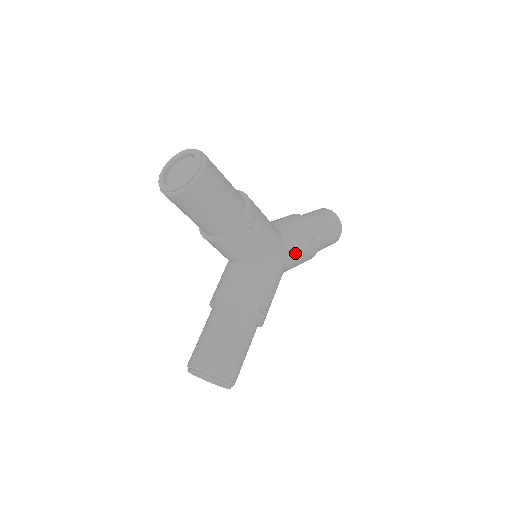
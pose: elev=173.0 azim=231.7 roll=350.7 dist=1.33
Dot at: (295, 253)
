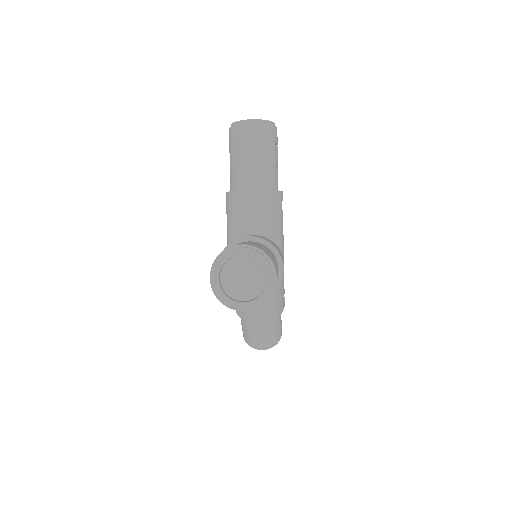
Dot at: occluded
